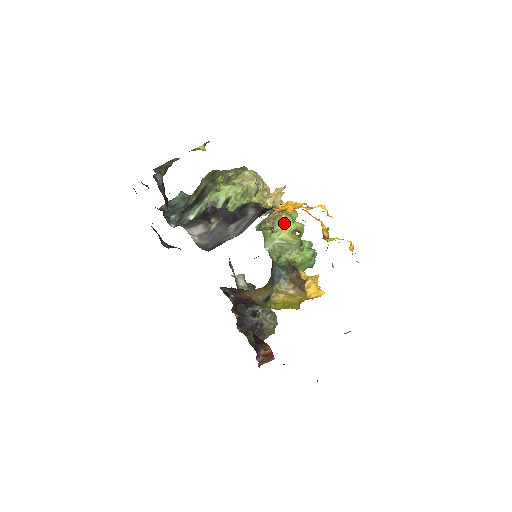
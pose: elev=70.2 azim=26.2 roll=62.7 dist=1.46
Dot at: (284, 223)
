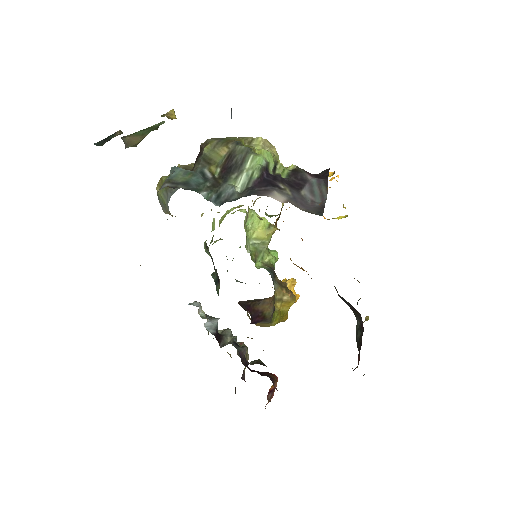
Dot at: (253, 219)
